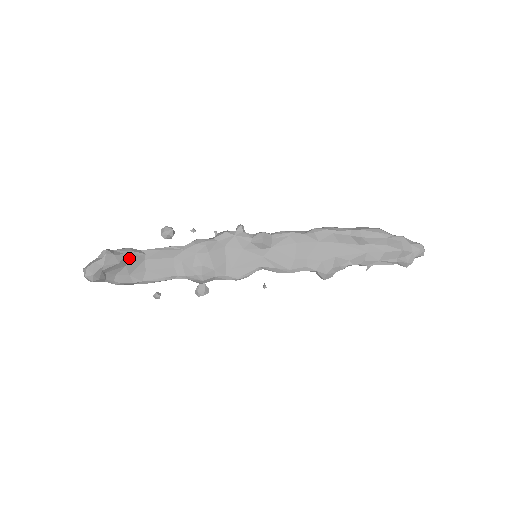
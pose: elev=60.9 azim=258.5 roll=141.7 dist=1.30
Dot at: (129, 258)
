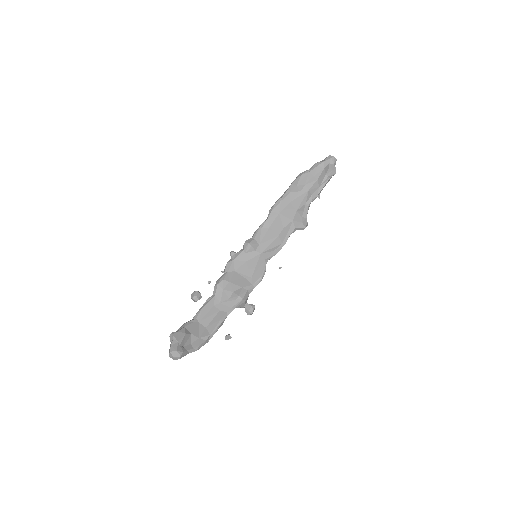
Dot at: (189, 328)
